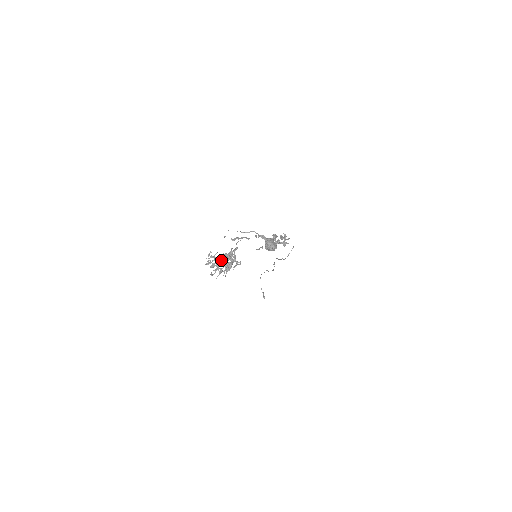
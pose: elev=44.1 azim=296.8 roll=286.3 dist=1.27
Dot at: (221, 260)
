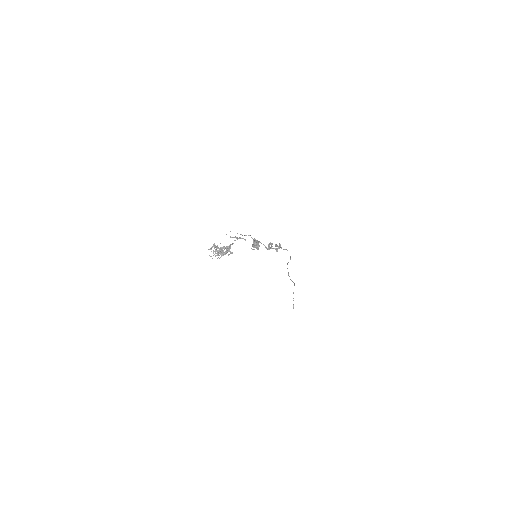
Dot at: (220, 249)
